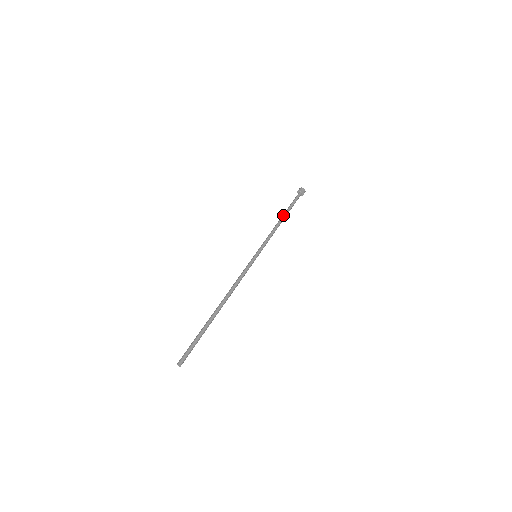
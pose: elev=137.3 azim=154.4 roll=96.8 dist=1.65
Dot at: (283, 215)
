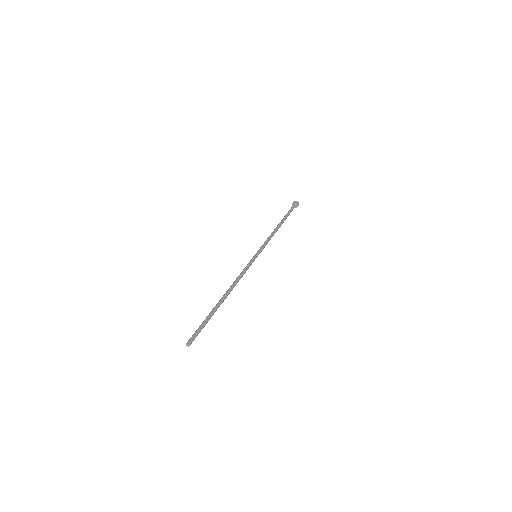
Dot at: (281, 223)
